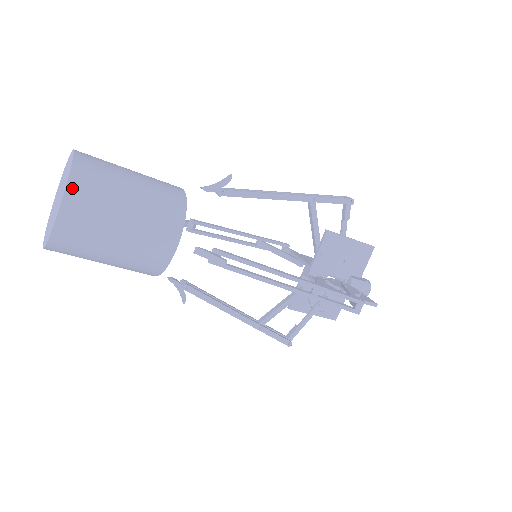
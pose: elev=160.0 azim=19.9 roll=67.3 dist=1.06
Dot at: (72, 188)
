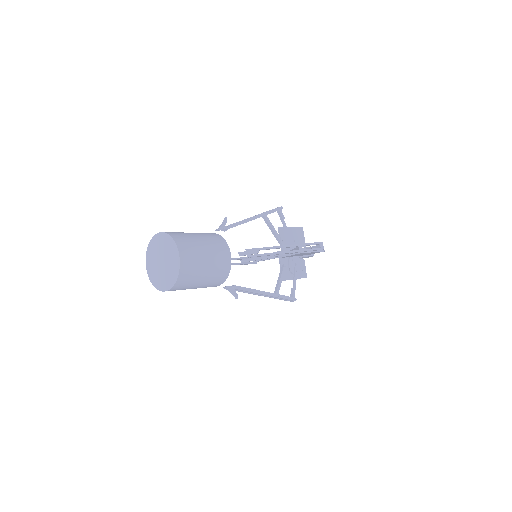
Dot at: (178, 244)
